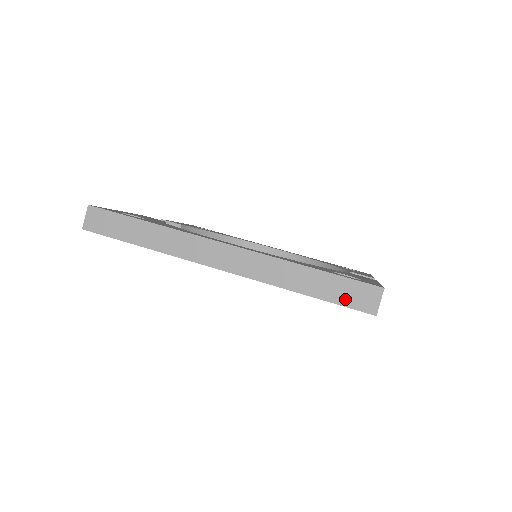
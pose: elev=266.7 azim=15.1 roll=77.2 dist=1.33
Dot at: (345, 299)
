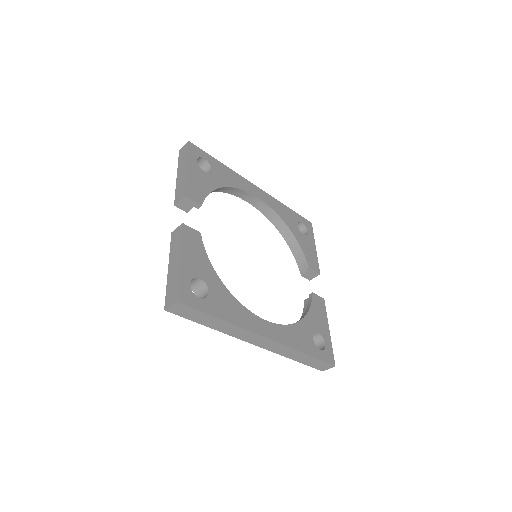
Dot at: (314, 365)
